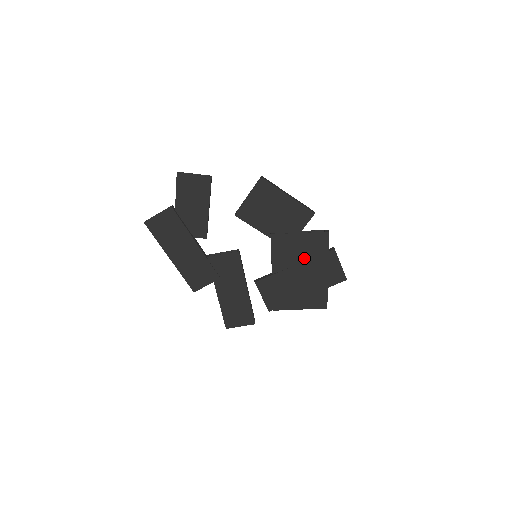
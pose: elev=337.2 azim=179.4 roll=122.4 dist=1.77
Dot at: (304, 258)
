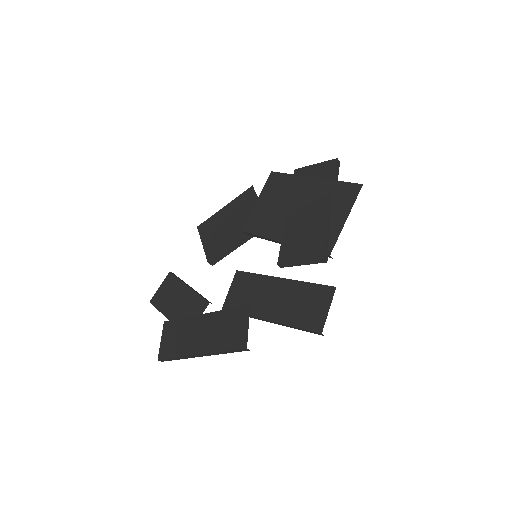
Dot at: (284, 202)
